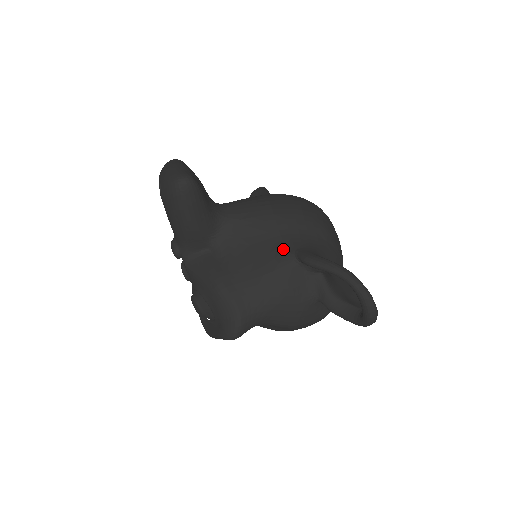
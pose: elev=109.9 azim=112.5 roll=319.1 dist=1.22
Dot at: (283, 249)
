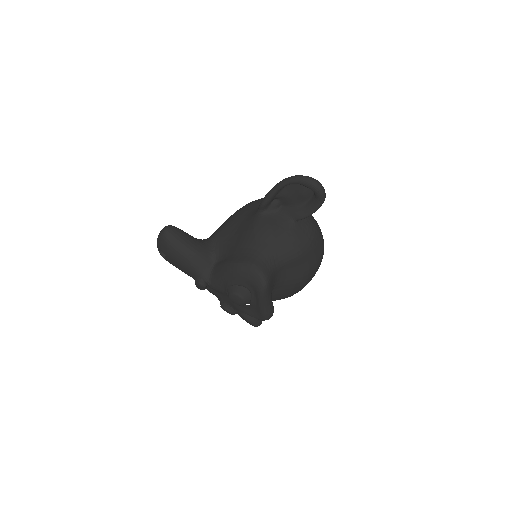
Dot at: (251, 218)
